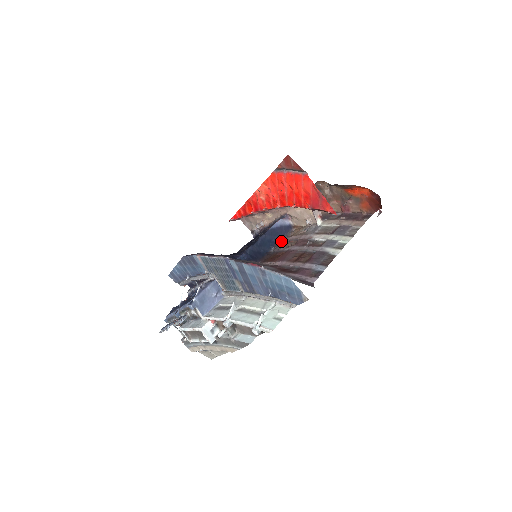
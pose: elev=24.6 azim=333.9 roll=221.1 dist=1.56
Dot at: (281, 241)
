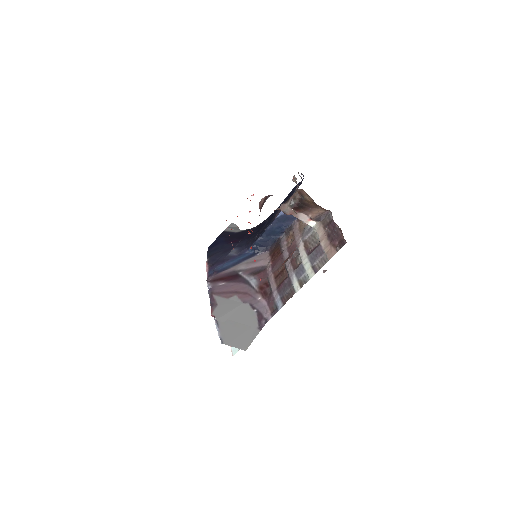
Dot at: (291, 226)
